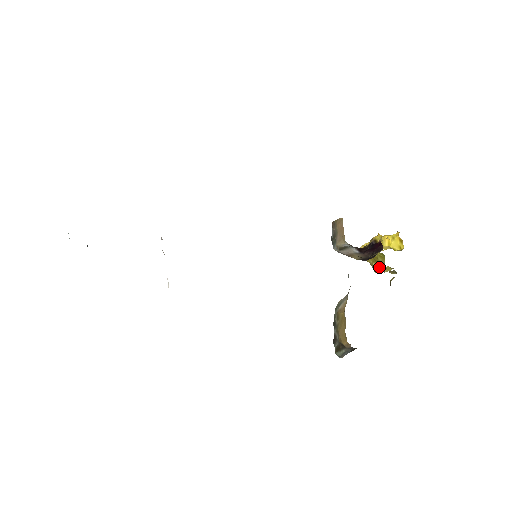
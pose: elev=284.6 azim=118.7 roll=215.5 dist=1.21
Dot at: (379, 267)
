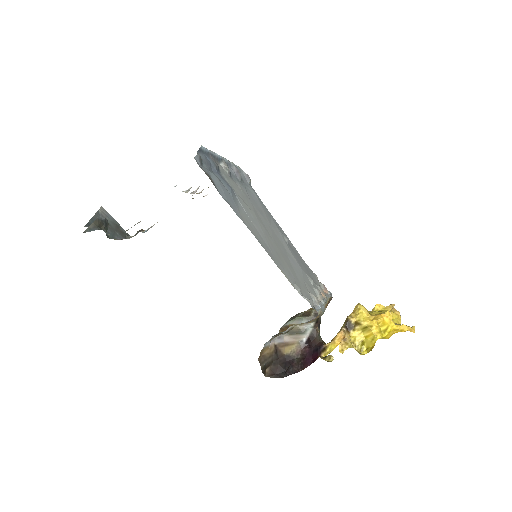
Dot at: occluded
